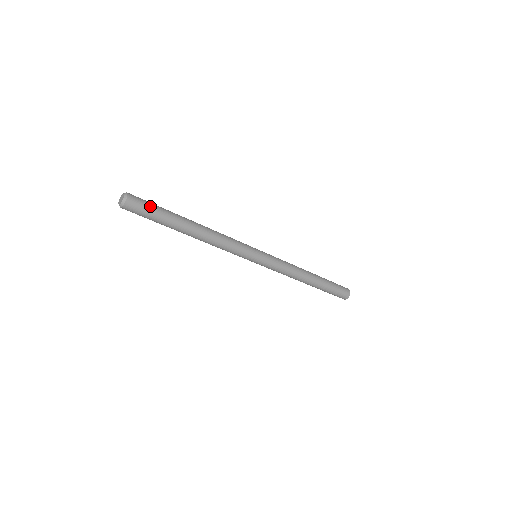
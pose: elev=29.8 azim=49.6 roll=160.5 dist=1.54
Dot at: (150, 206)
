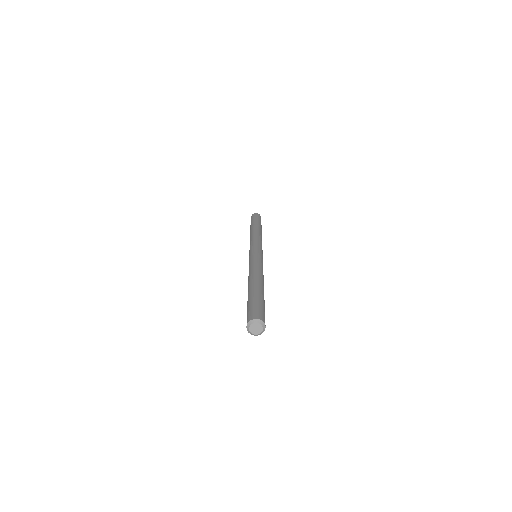
Dot at: (262, 308)
